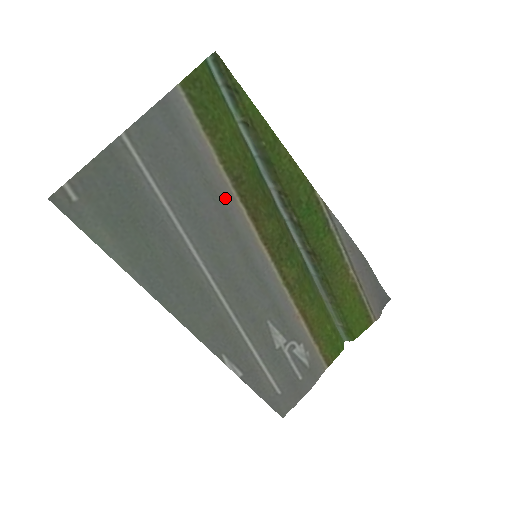
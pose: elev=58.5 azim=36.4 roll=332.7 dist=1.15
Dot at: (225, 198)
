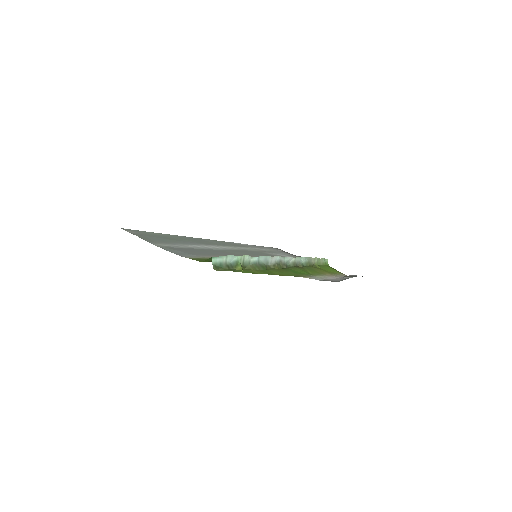
Dot at: occluded
